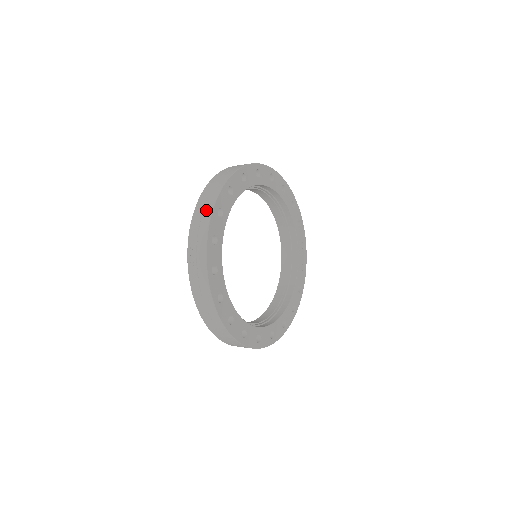
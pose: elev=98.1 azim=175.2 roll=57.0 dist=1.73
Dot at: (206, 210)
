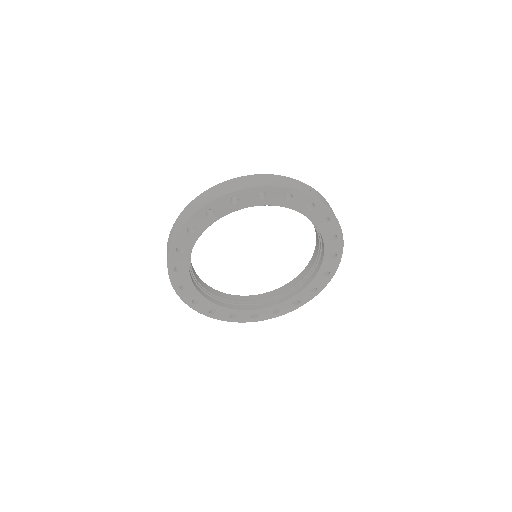
Dot at: occluded
